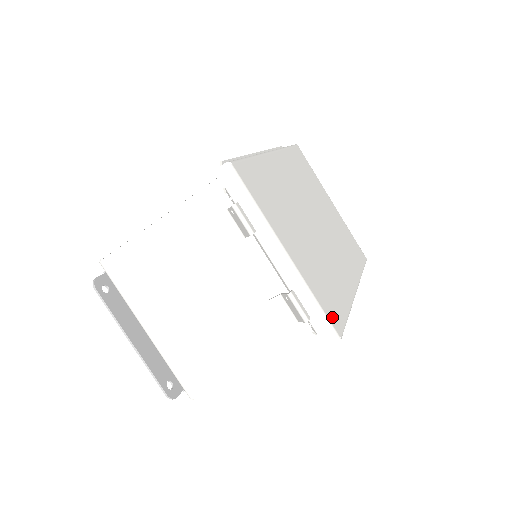
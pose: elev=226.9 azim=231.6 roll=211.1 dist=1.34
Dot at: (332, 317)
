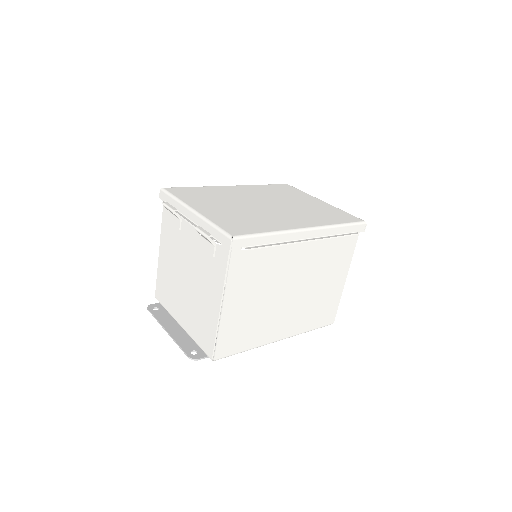
Dot at: (231, 230)
